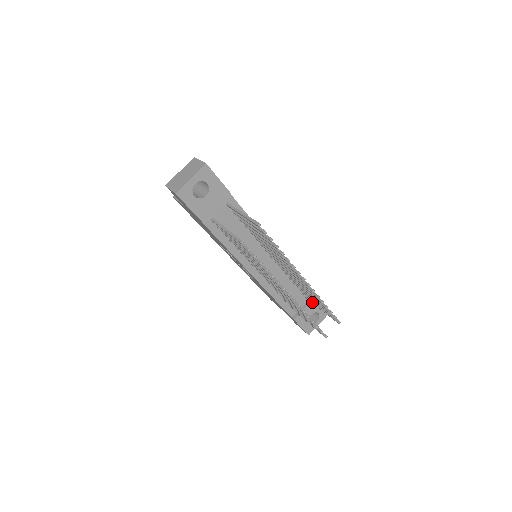
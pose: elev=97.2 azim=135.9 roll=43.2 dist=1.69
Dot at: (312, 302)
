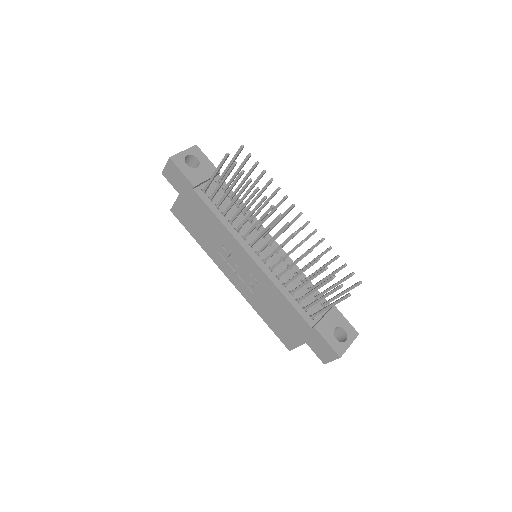
Dot at: (329, 299)
